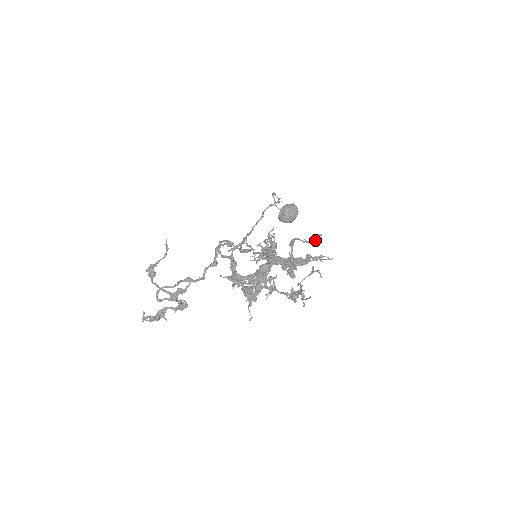
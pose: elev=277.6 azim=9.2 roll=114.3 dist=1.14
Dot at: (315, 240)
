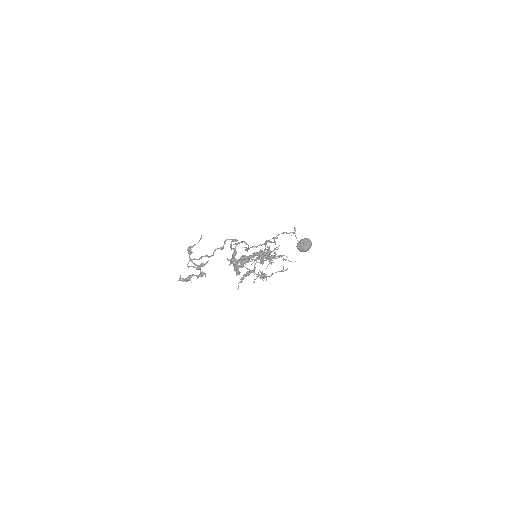
Dot at: (275, 241)
